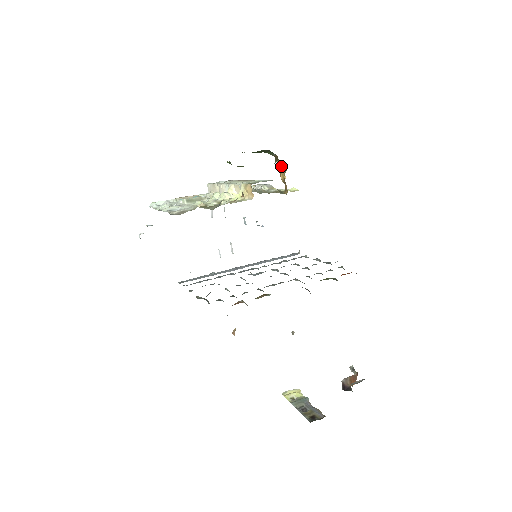
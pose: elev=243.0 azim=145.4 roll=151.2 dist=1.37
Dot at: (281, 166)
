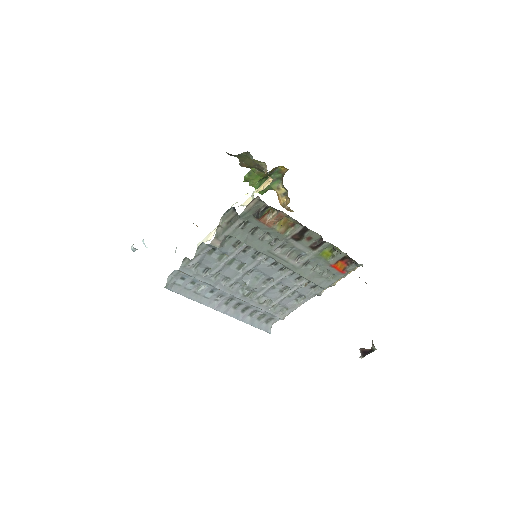
Dot at: (282, 194)
